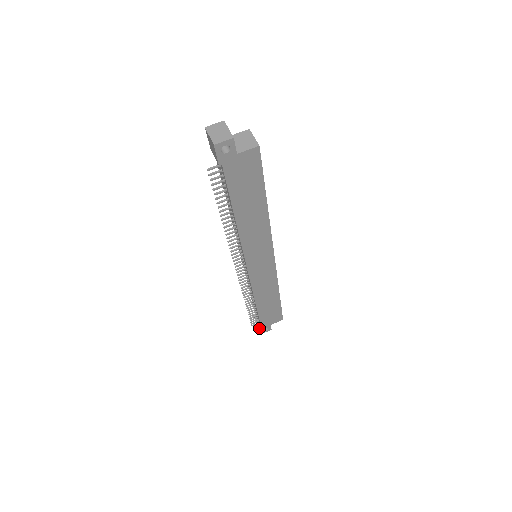
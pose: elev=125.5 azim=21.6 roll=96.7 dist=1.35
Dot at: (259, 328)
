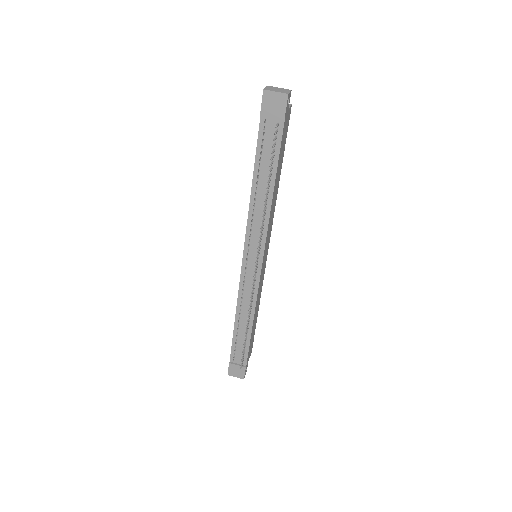
Dot at: (243, 371)
